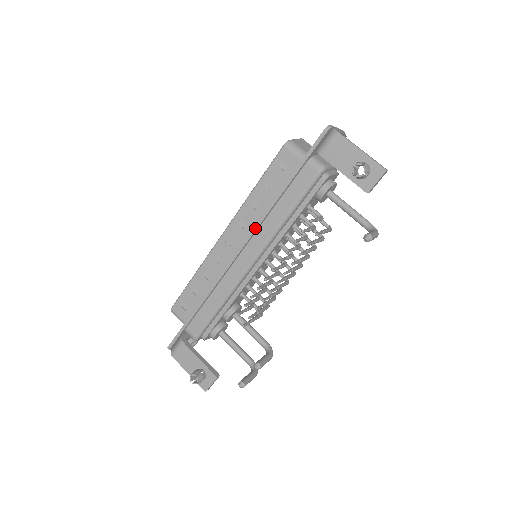
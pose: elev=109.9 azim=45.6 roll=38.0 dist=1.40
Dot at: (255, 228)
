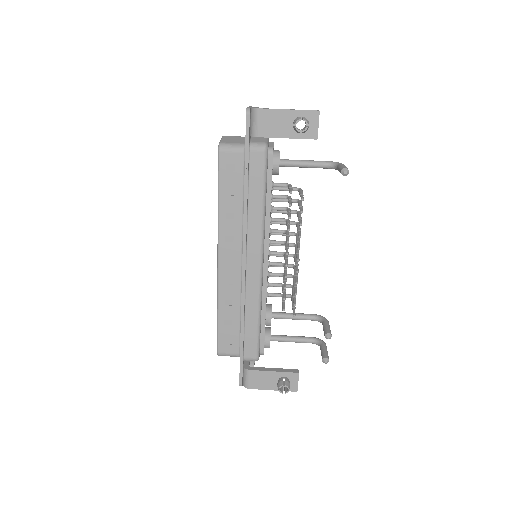
Dot at: (245, 234)
